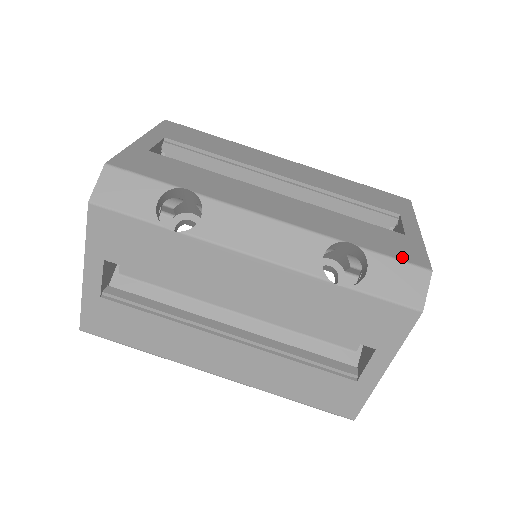
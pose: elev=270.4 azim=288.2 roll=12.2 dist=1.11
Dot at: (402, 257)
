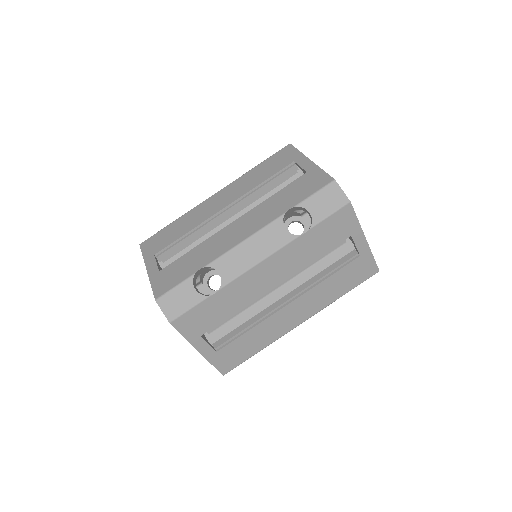
Dot at: (316, 189)
